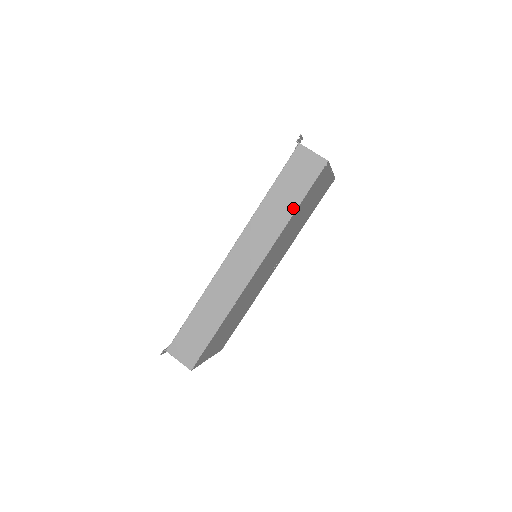
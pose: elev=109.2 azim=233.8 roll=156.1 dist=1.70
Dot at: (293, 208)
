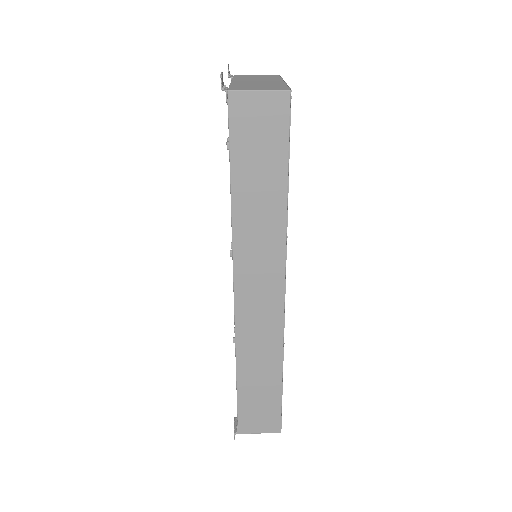
Dot at: (282, 191)
